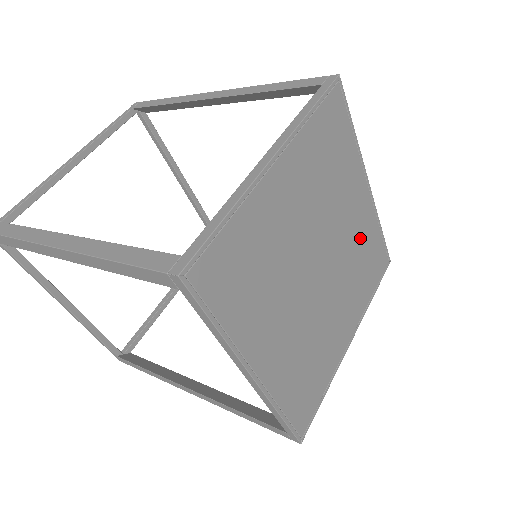
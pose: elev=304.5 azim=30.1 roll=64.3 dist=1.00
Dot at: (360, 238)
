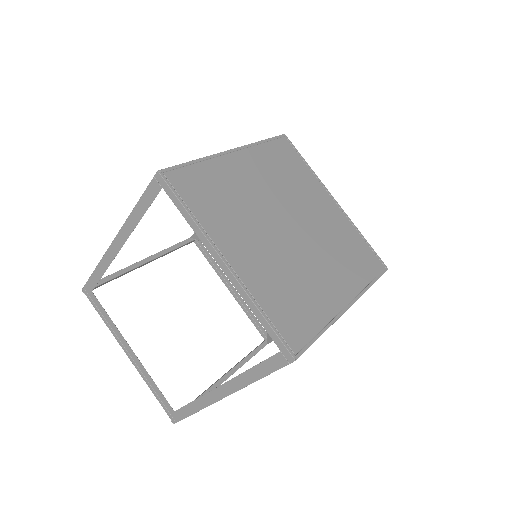
Dot at: (336, 231)
